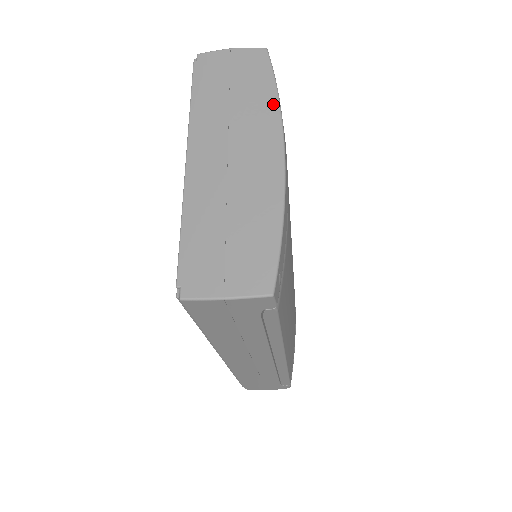
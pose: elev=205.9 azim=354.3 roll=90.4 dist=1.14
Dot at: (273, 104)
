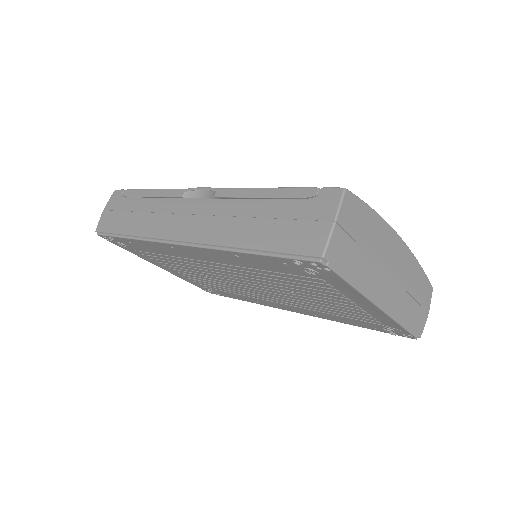
Dot at: (380, 221)
